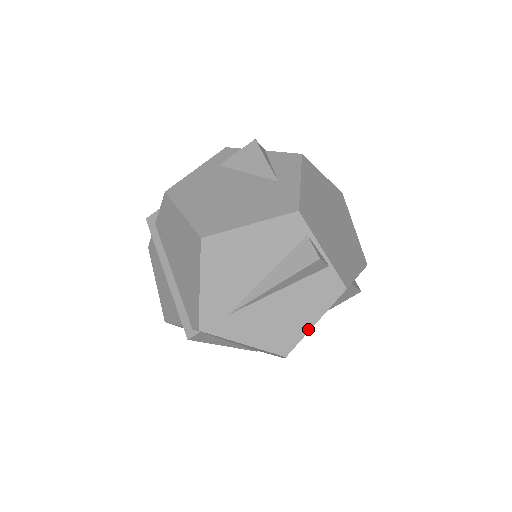
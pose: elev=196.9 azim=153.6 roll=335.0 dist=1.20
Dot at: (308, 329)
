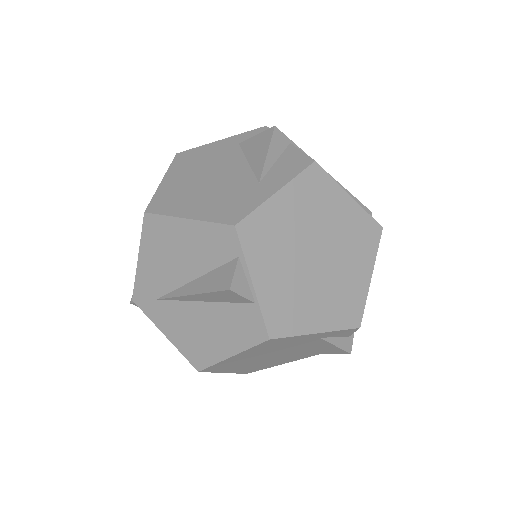
Dot at: (223, 358)
